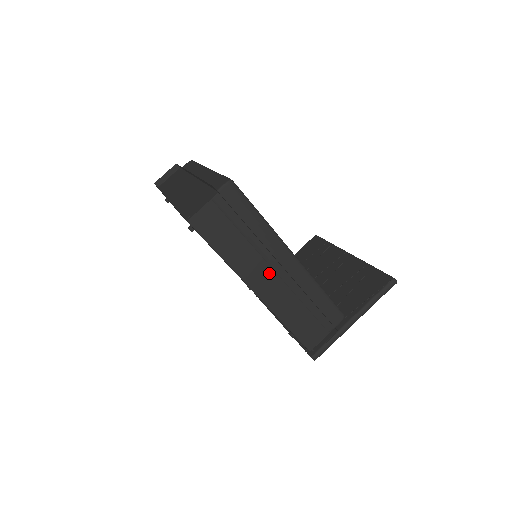
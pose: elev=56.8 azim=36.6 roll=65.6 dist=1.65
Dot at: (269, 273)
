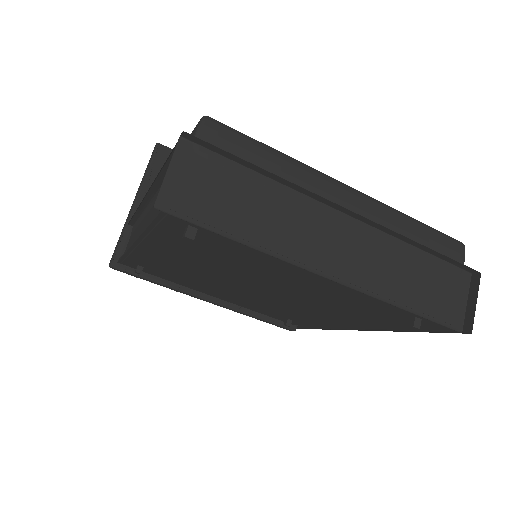
Dot at: occluded
